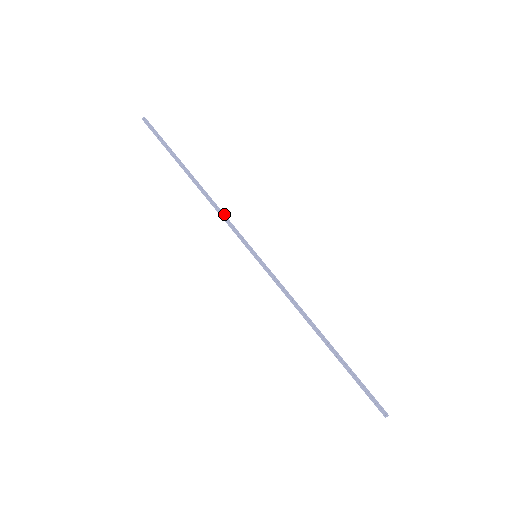
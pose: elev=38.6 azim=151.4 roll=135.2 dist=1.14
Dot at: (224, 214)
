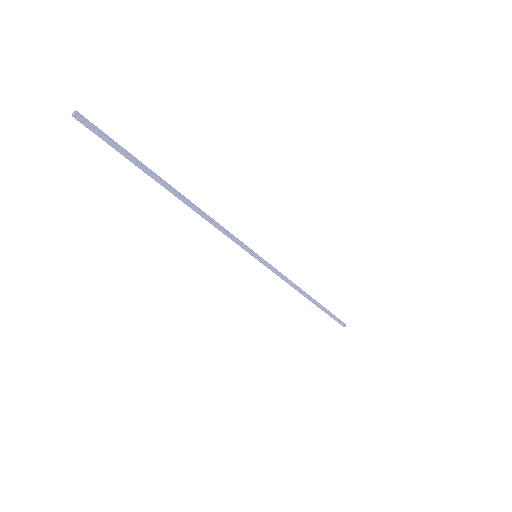
Dot at: occluded
